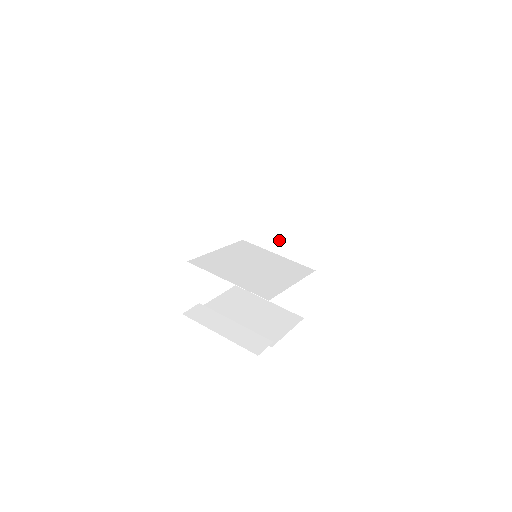
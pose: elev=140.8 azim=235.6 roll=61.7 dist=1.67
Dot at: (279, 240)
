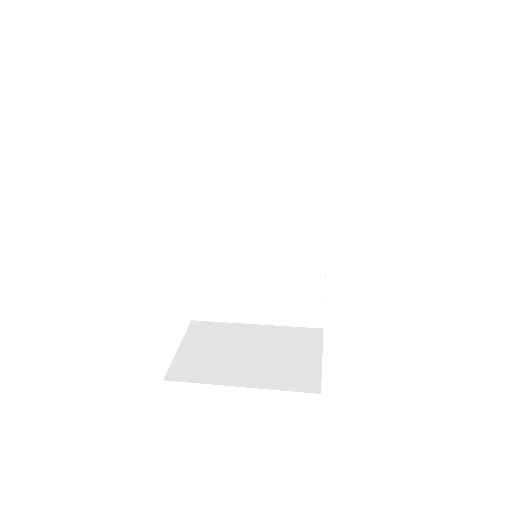
Dot at: occluded
